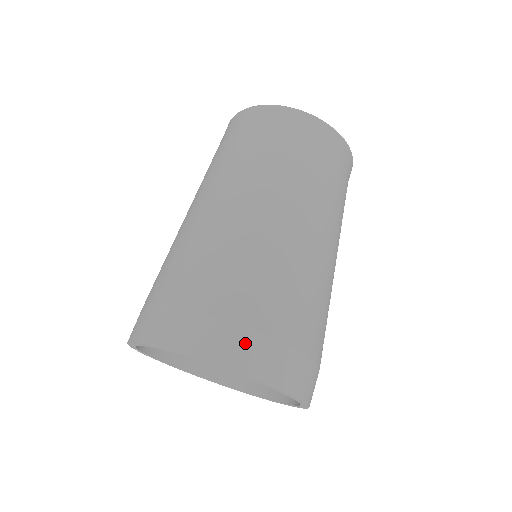
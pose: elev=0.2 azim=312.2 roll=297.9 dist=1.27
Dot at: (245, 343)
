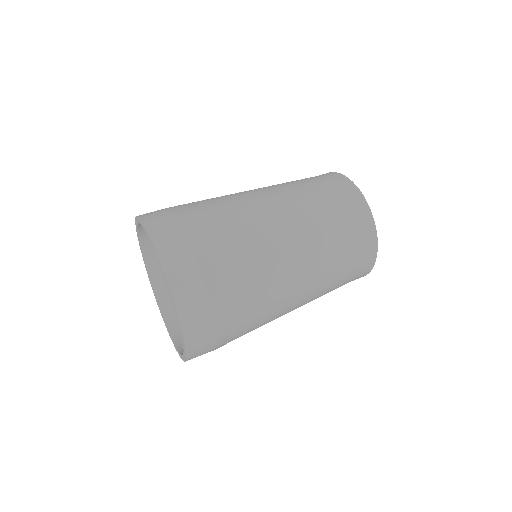
Dot at: (178, 245)
